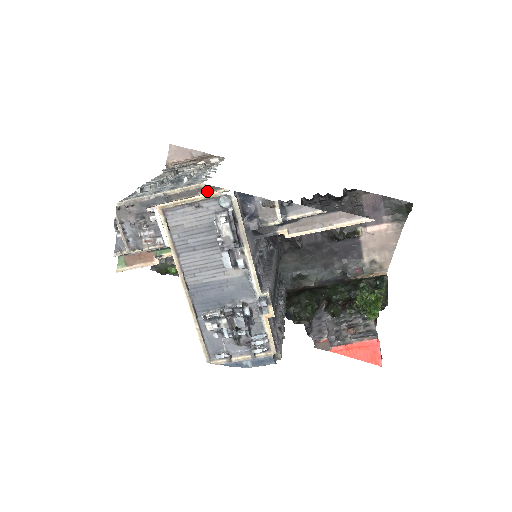
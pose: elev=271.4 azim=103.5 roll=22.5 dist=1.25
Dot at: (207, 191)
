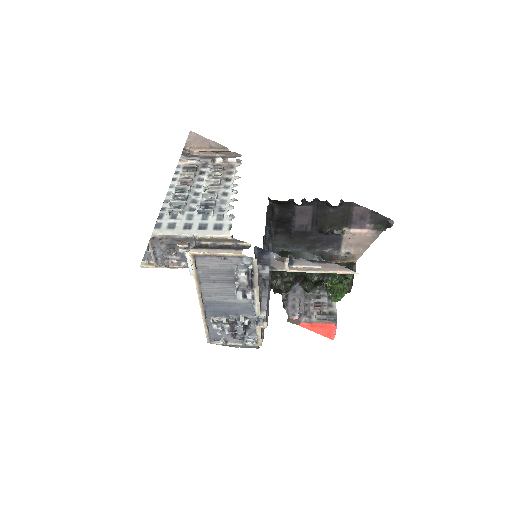
Dot at: (232, 241)
